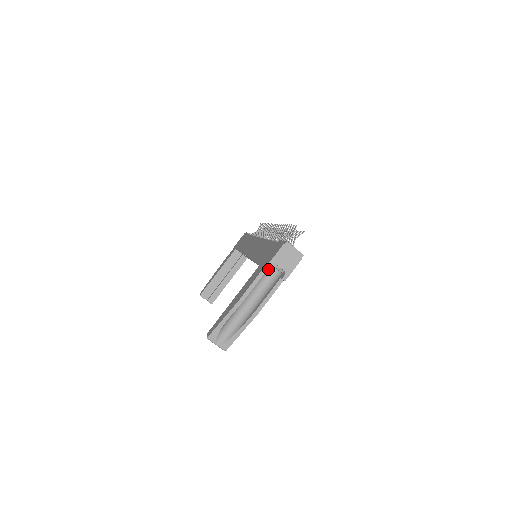
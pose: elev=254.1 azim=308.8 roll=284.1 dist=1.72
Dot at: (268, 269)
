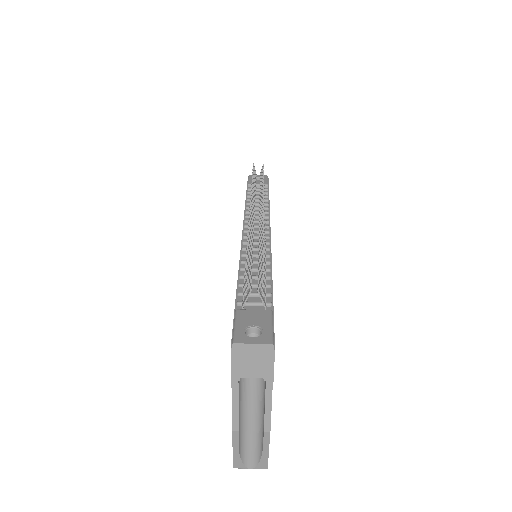
Dot at: occluded
